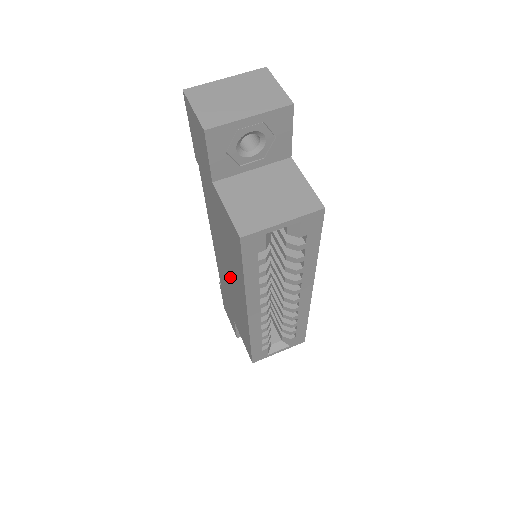
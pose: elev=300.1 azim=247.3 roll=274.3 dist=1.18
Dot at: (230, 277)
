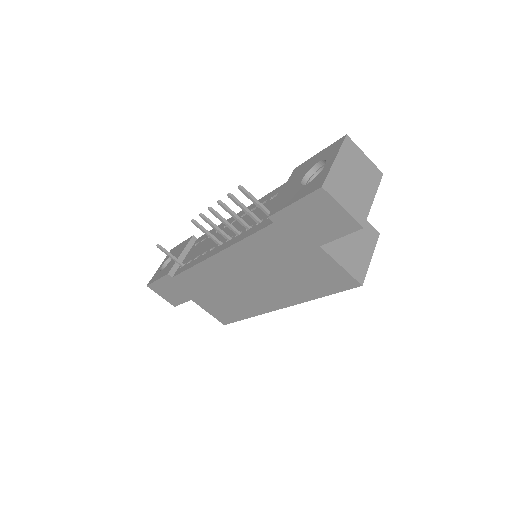
Dot at: (253, 285)
